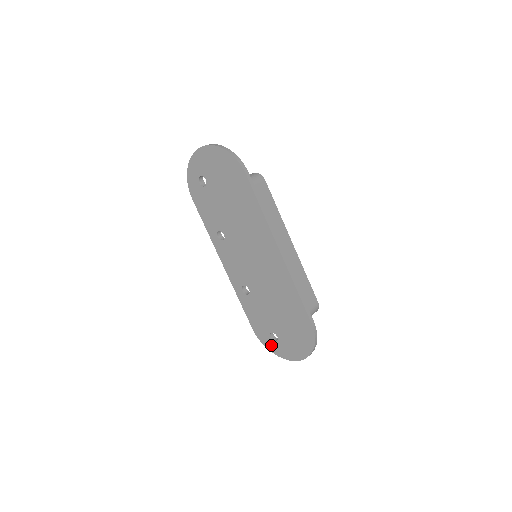
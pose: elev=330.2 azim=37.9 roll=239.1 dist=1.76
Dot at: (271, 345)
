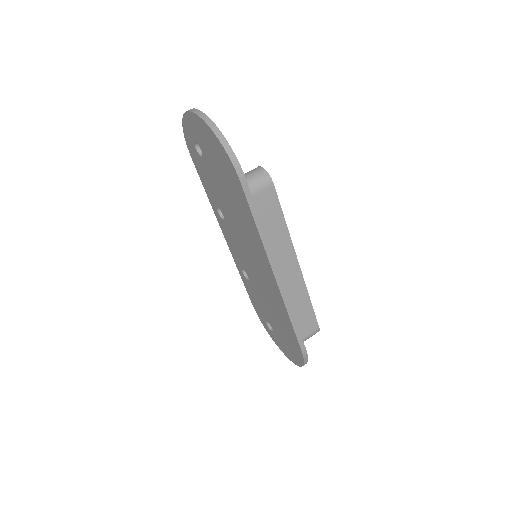
Dot at: (267, 329)
